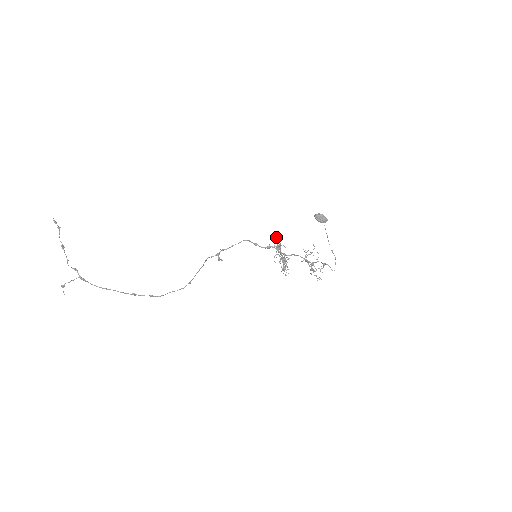
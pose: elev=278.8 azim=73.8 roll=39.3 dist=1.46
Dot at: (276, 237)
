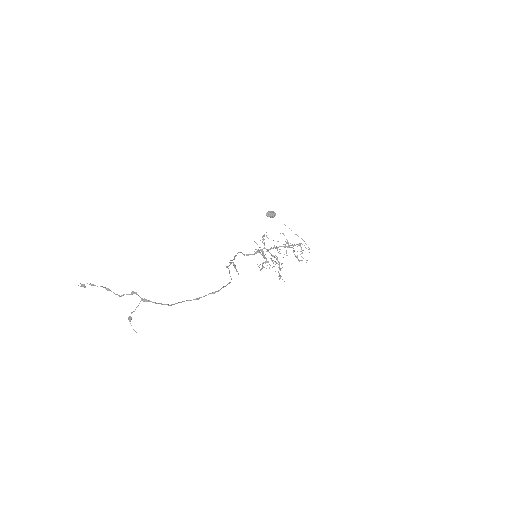
Dot at: occluded
